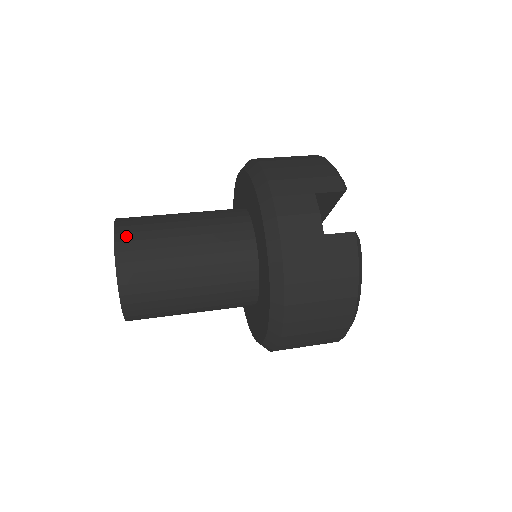
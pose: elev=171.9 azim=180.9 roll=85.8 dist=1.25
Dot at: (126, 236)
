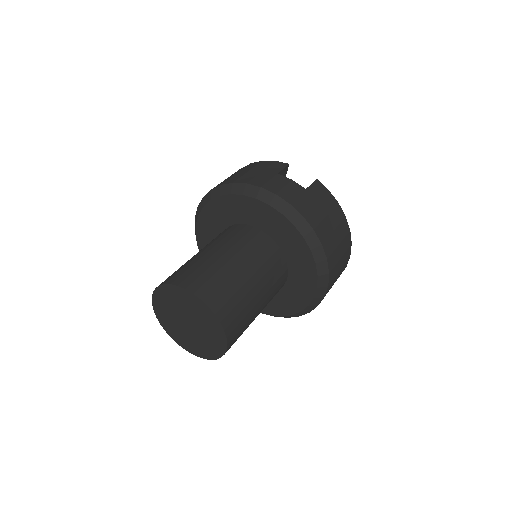
Dot at: (187, 281)
